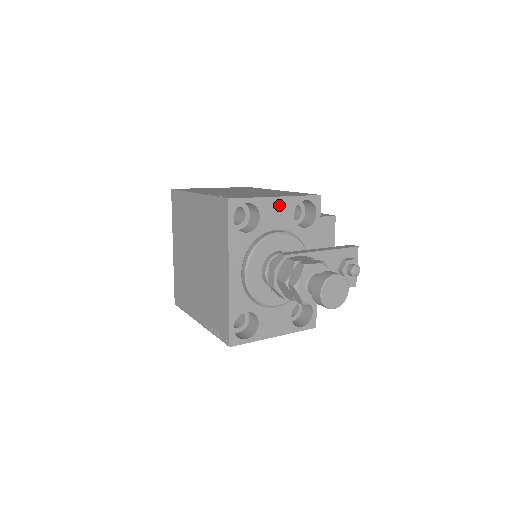
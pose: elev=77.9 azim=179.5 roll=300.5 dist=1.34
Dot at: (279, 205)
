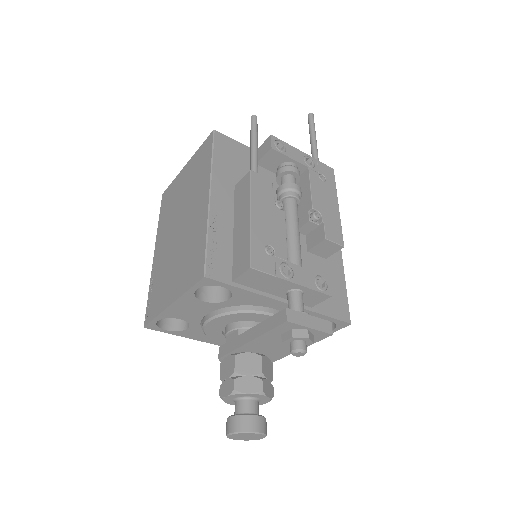
Dot at: (181, 306)
